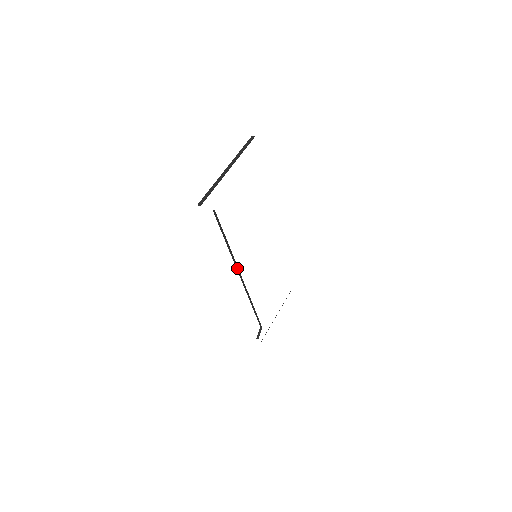
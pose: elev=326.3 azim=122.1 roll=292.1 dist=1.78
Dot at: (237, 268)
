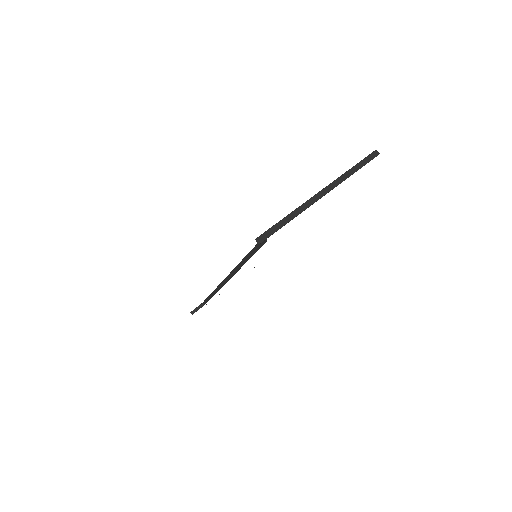
Dot at: (231, 275)
